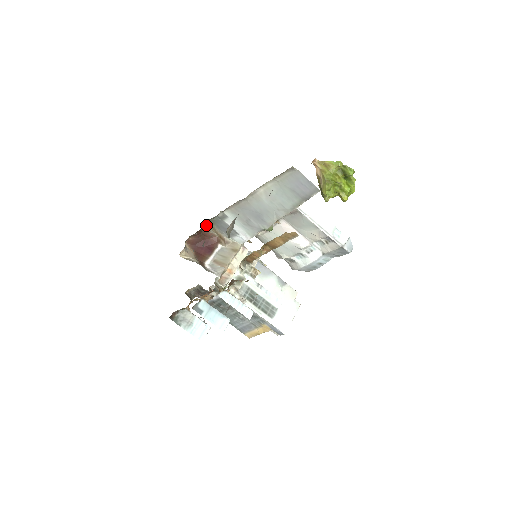
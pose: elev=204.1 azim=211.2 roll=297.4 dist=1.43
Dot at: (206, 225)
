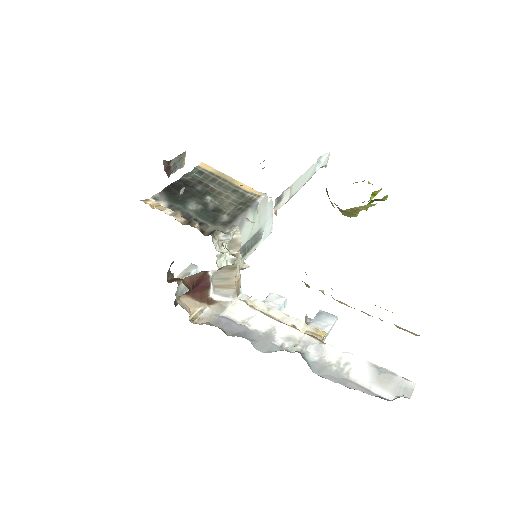
Dot at: occluded
